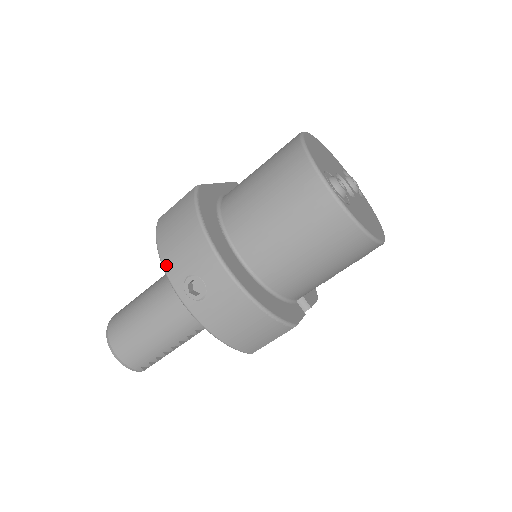
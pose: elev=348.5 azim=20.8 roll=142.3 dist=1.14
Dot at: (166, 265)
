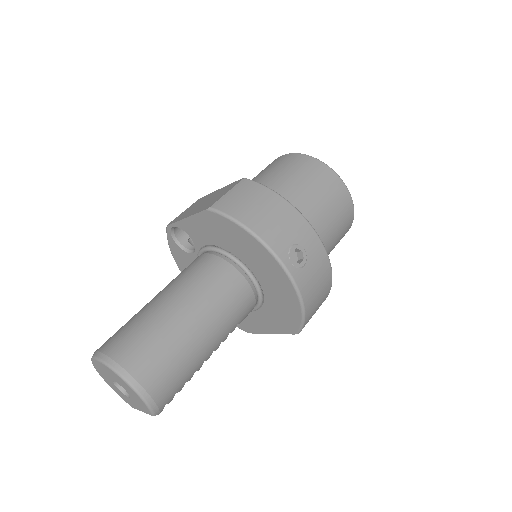
Dot at: (266, 239)
